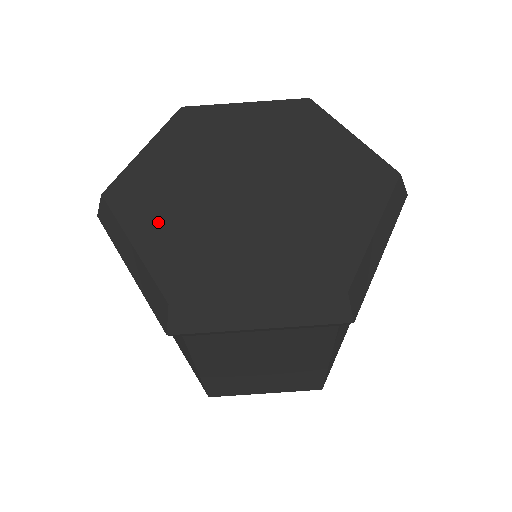
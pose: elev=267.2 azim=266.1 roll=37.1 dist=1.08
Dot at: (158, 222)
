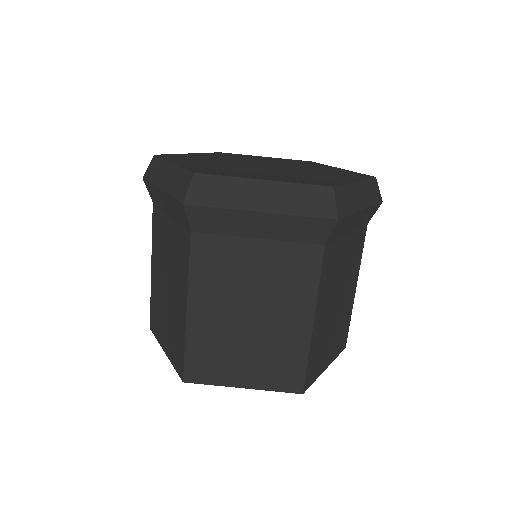
Dot at: (193, 162)
